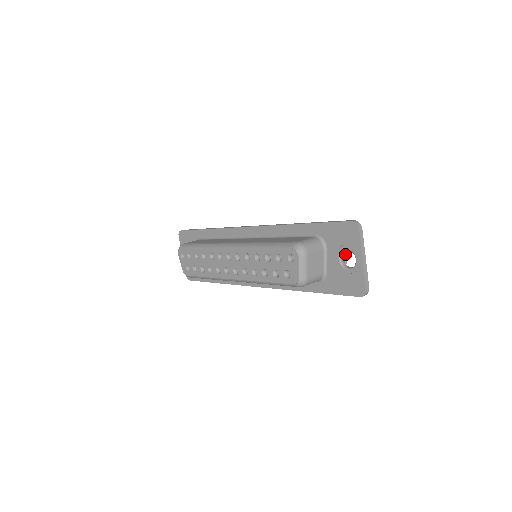
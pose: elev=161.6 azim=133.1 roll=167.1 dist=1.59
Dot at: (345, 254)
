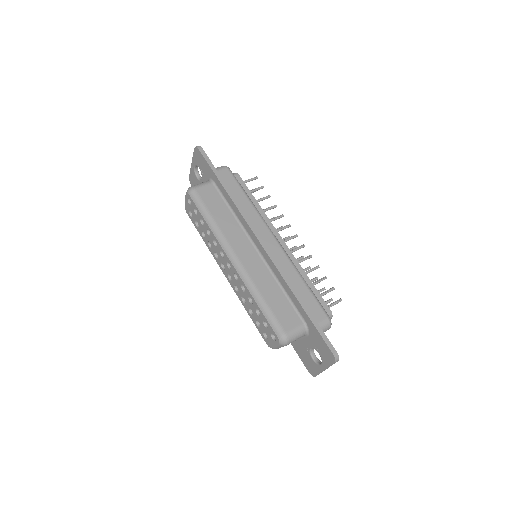
Dot at: occluded
